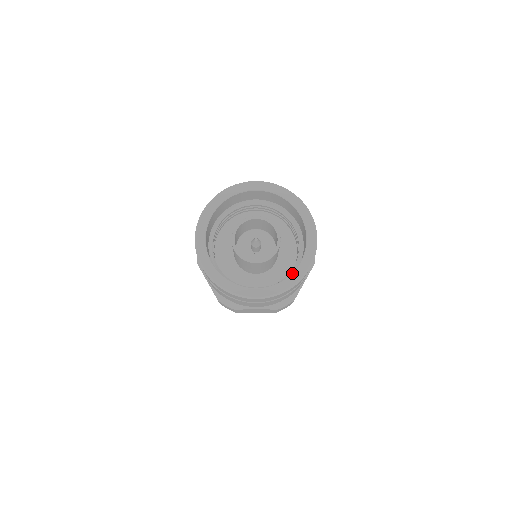
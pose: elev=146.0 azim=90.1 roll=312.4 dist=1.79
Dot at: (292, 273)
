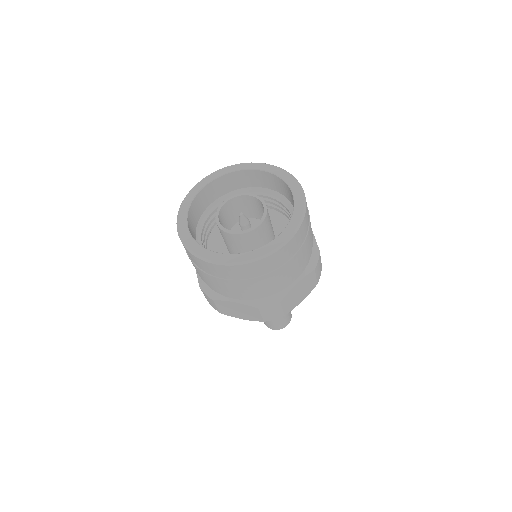
Dot at: (294, 204)
